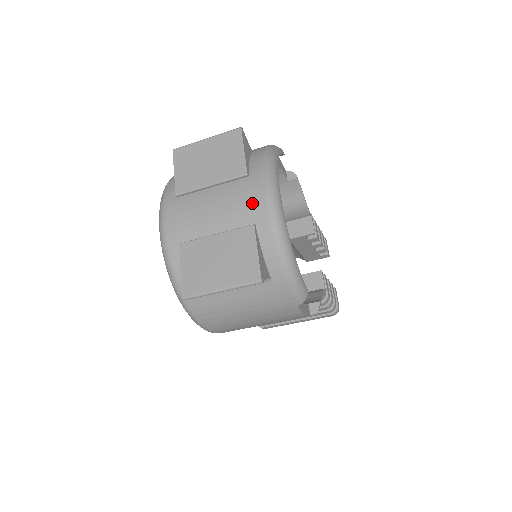
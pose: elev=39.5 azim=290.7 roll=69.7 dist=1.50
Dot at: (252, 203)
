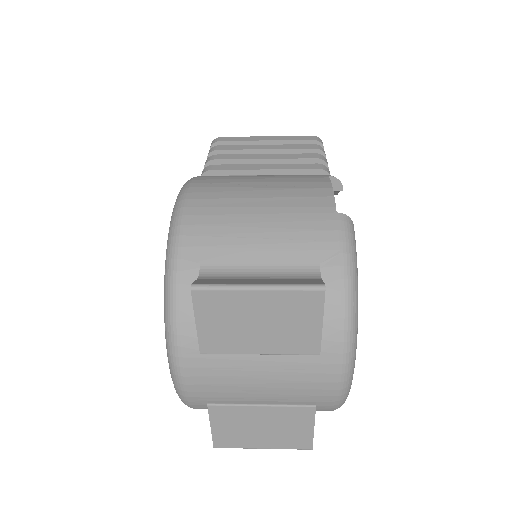
Dot at: (319, 387)
